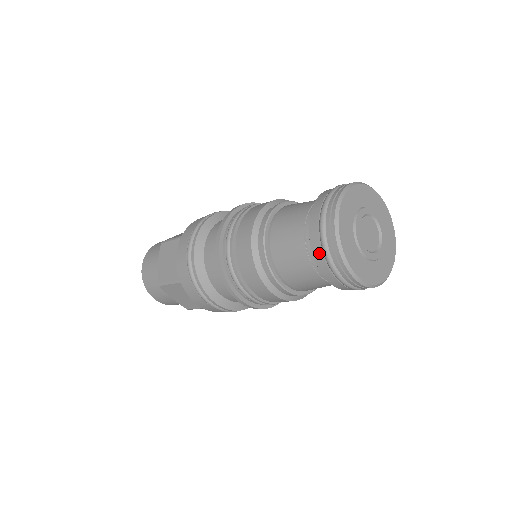
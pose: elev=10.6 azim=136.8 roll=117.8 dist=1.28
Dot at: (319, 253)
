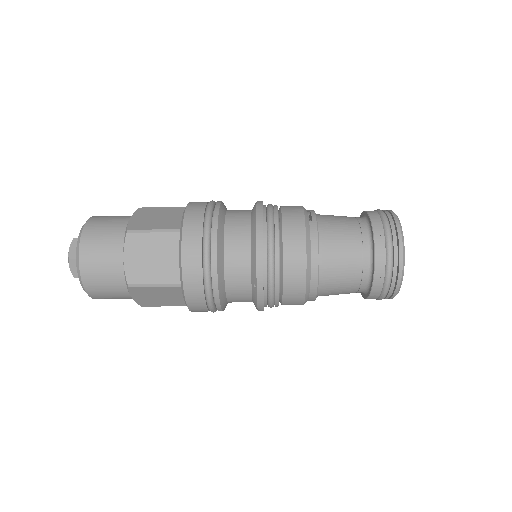
Dot at: (381, 278)
